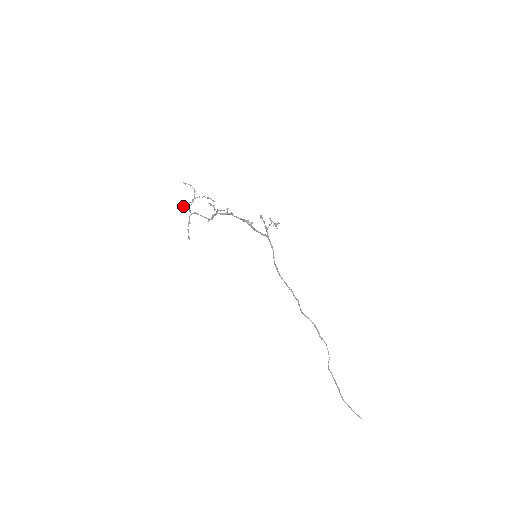
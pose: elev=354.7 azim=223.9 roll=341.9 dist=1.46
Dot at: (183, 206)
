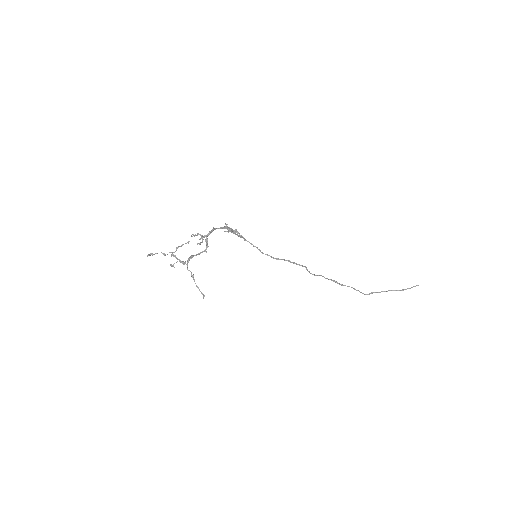
Dot at: occluded
